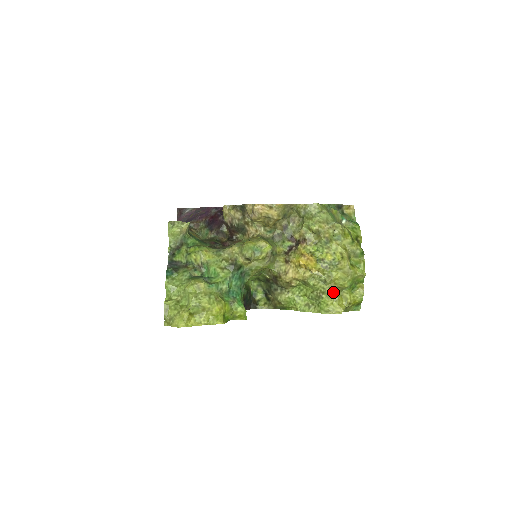
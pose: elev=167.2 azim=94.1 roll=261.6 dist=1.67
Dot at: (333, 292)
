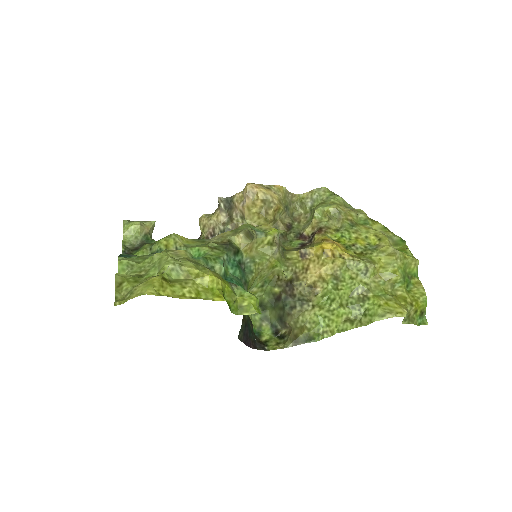
Dot at: (382, 289)
